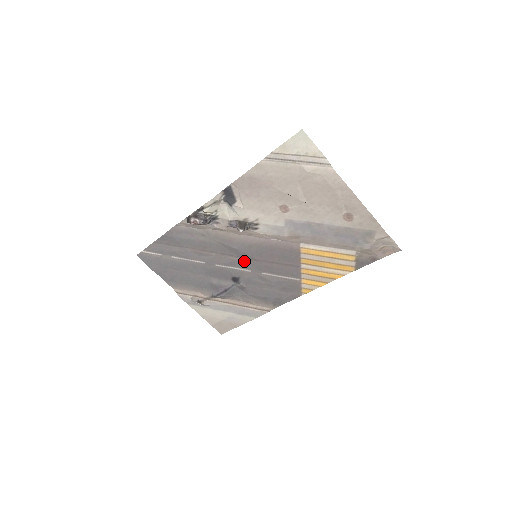
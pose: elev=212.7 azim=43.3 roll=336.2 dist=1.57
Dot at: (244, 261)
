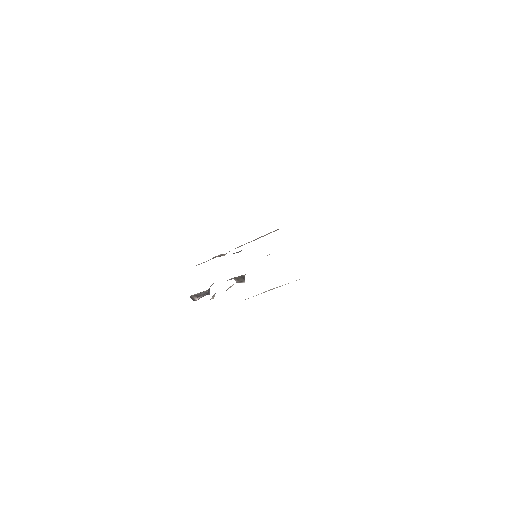
Dot at: occluded
